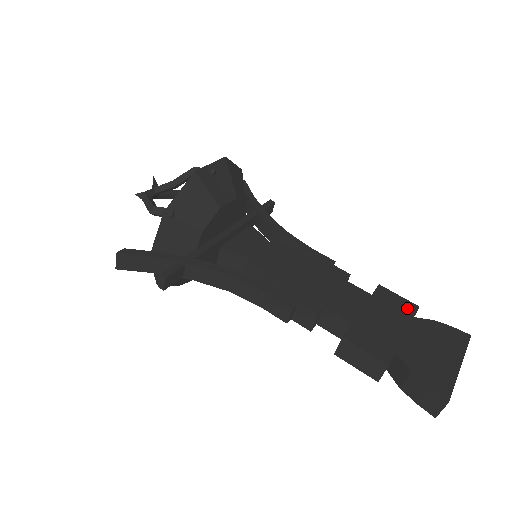
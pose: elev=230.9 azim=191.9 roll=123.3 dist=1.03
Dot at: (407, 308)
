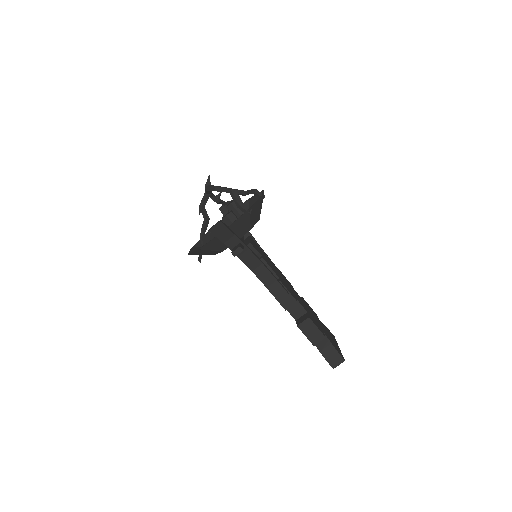
Dot at: (315, 314)
